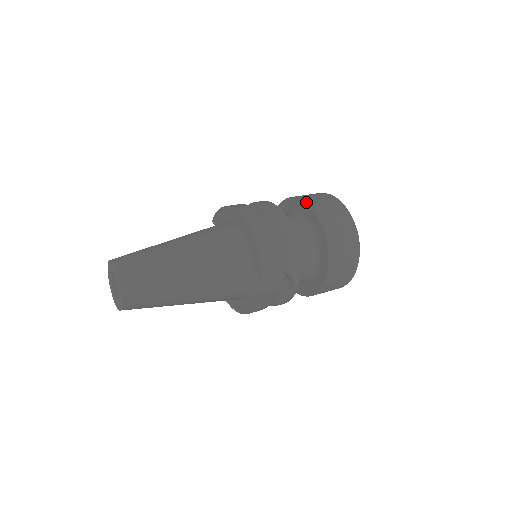
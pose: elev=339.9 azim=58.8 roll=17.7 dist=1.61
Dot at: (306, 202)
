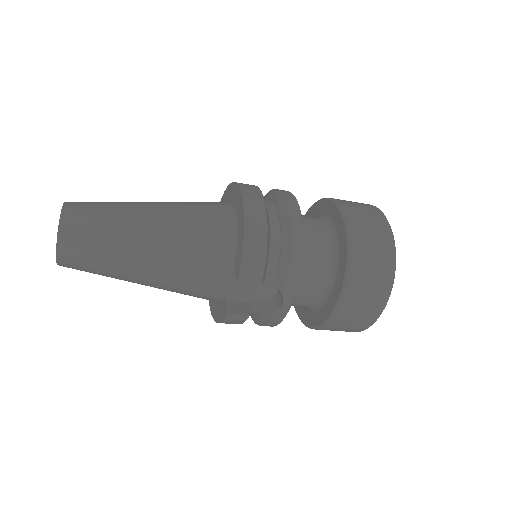
Dot at: (338, 206)
